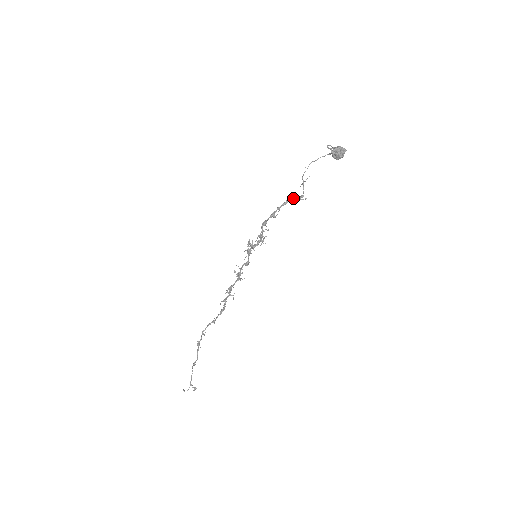
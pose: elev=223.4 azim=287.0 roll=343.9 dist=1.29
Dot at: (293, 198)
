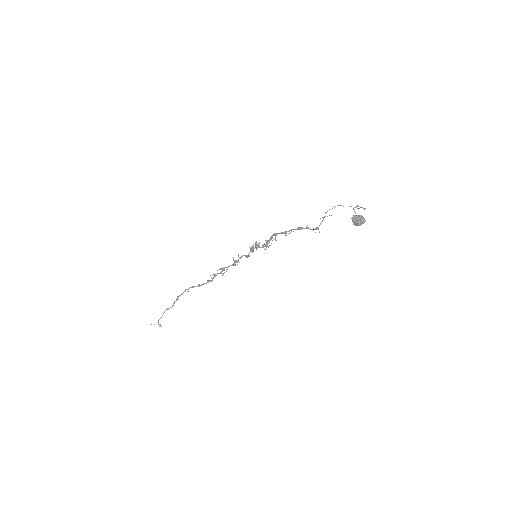
Dot at: (308, 228)
